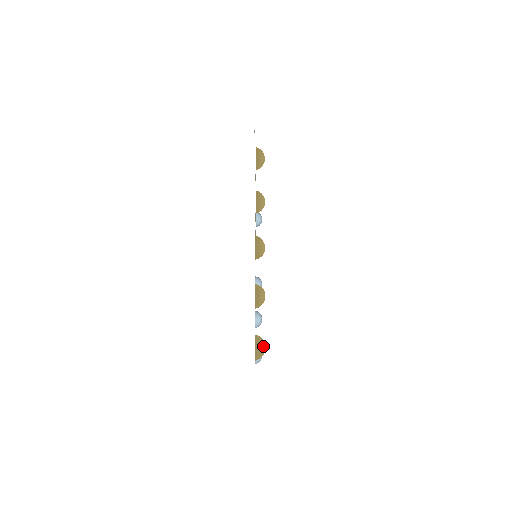
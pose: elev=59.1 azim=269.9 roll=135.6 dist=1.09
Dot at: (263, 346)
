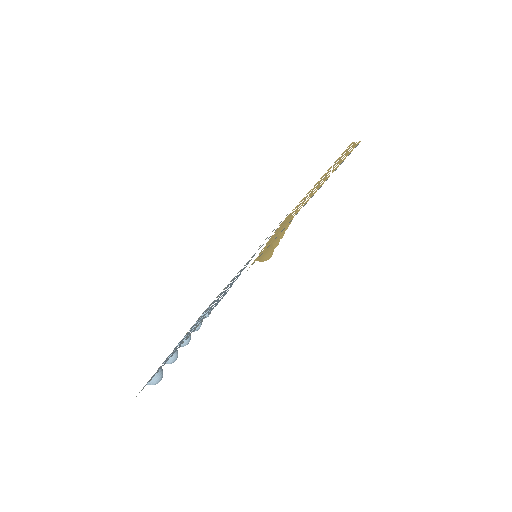
Dot at: (273, 250)
